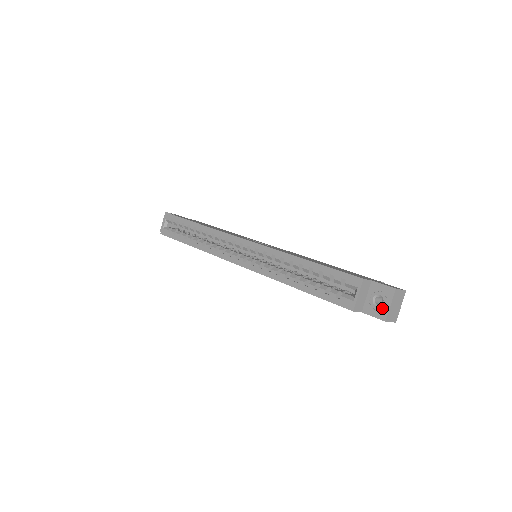
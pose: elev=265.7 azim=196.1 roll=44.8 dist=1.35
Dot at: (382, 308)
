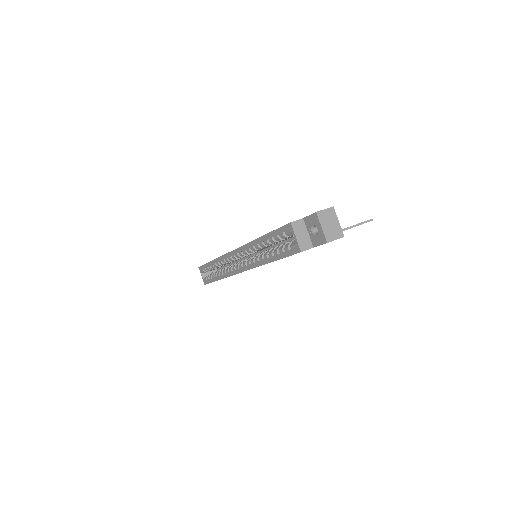
Dot at: (319, 234)
